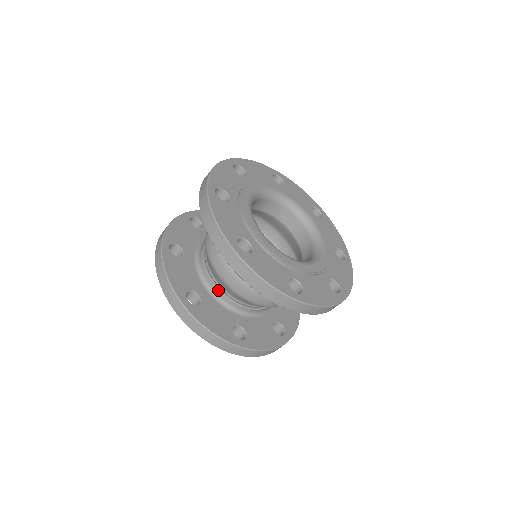
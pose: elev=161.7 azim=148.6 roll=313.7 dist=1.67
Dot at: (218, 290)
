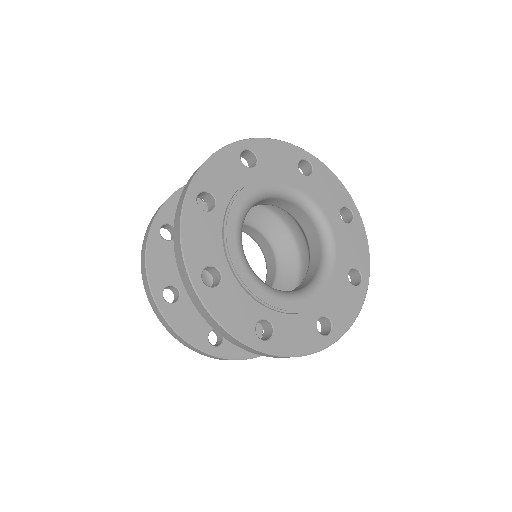
Dot at: occluded
